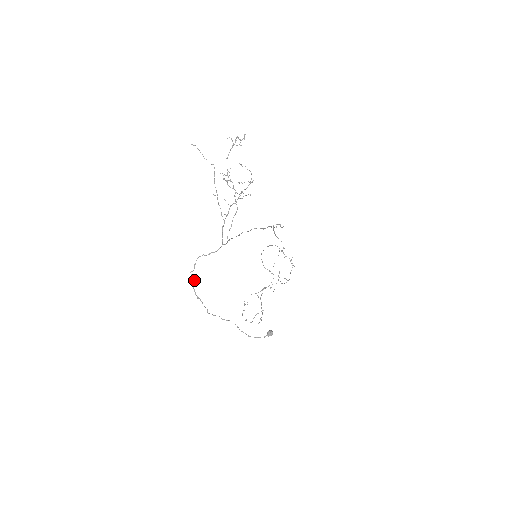
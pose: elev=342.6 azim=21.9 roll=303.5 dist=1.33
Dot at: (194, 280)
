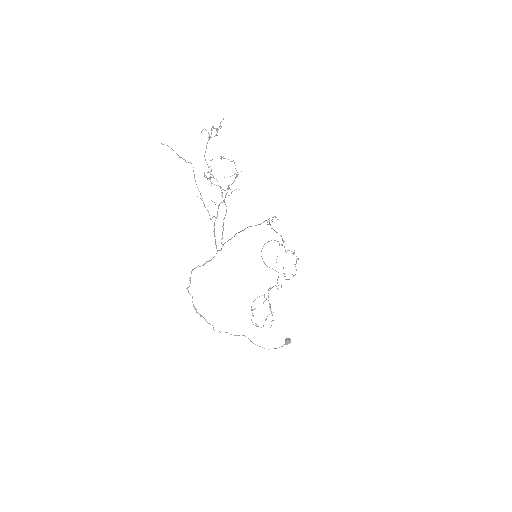
Dot at: (192, 296)
